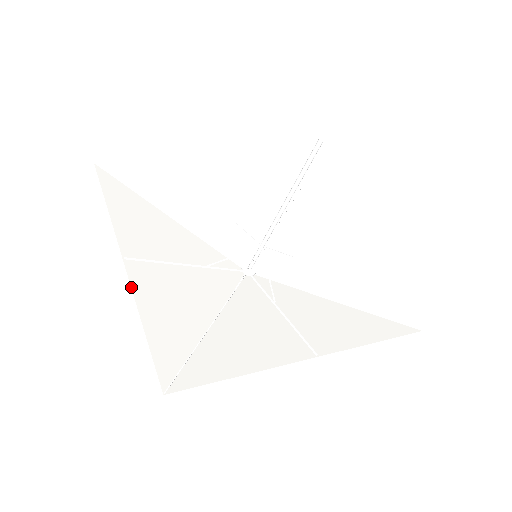
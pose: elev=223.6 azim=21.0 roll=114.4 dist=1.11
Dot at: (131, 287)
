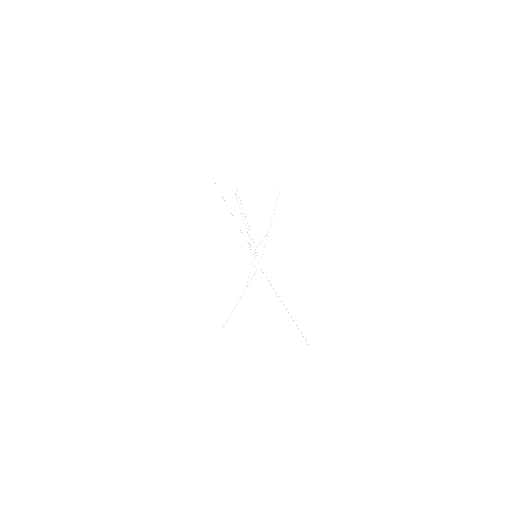
Dot at: occluded
